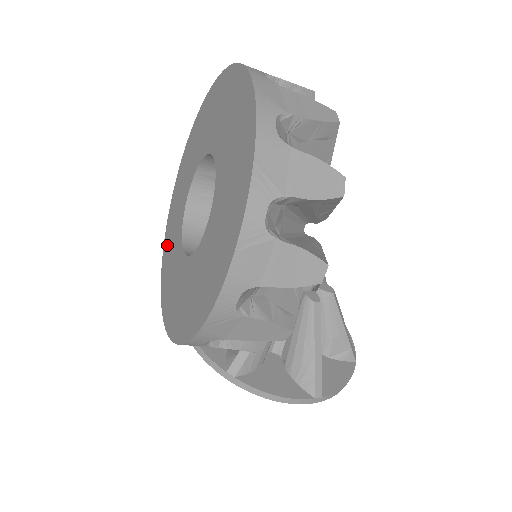
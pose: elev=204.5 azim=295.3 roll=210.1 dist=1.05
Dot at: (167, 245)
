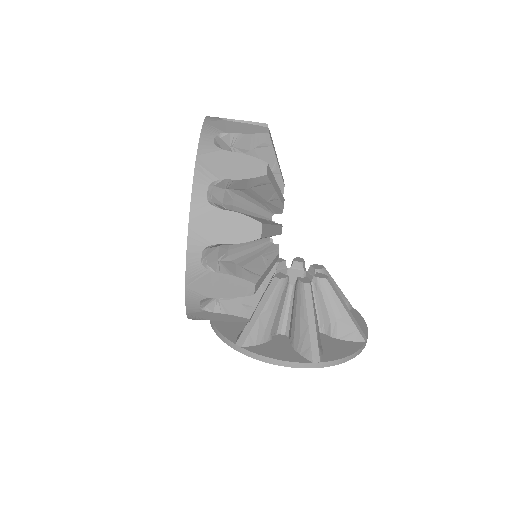
Dot at: occluded
